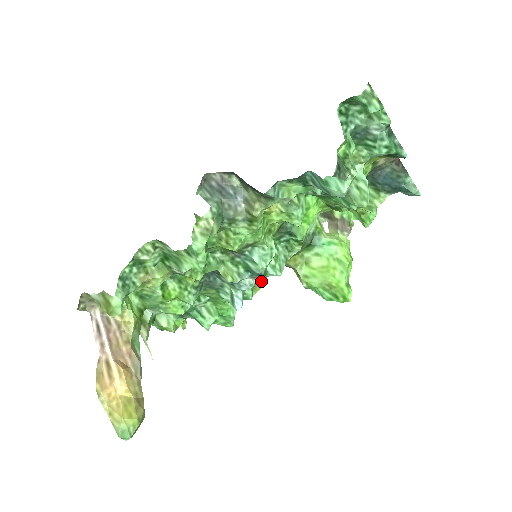
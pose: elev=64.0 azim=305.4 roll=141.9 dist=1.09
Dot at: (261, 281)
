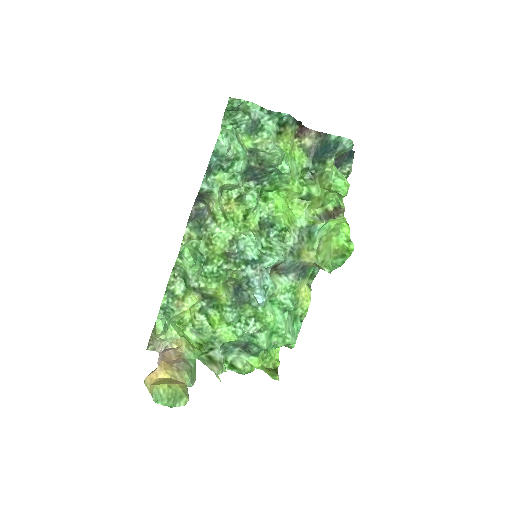
Dot at: (303, 295)
